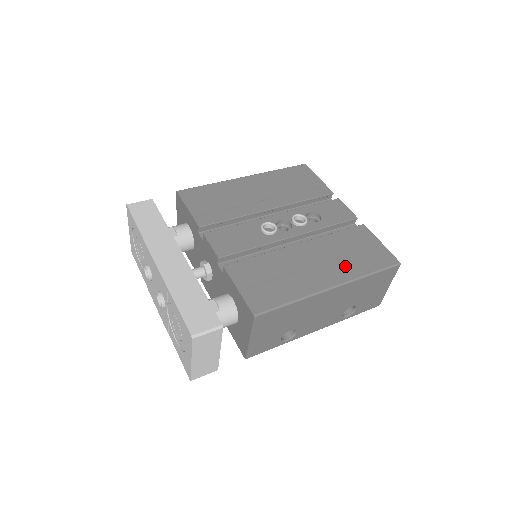
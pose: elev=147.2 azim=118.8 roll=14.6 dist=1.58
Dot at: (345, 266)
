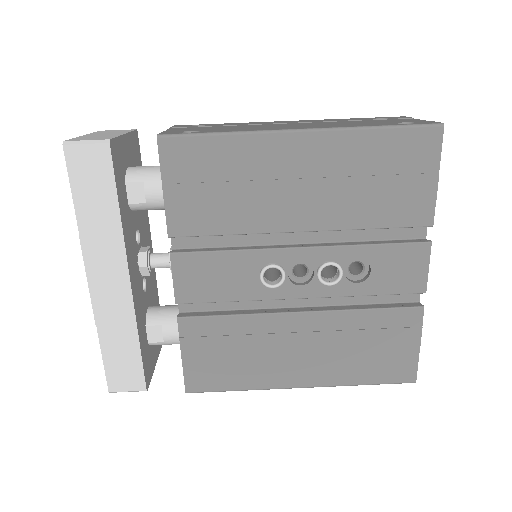
Dot at: (338, 366)
